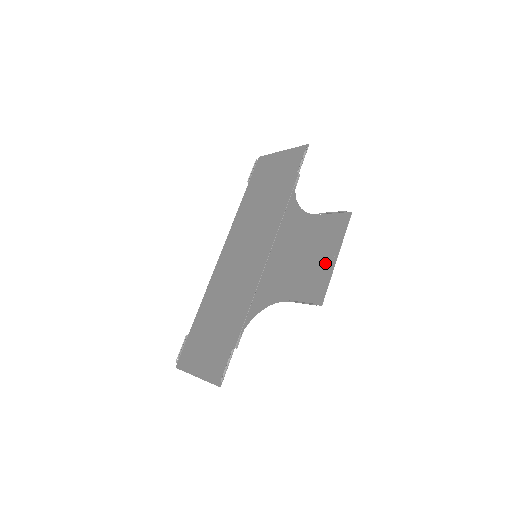
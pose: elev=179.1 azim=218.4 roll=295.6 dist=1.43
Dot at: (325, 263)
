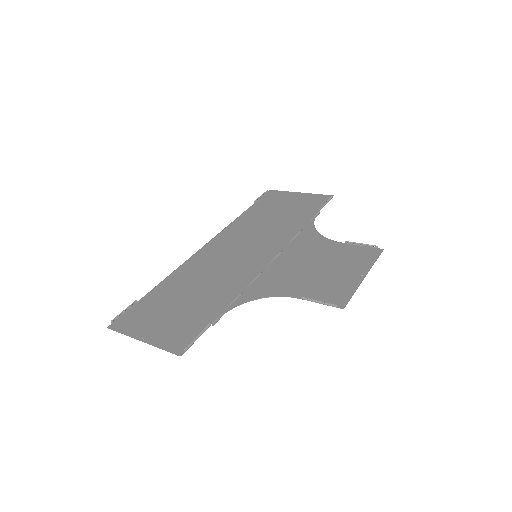
Dot at: (350, 278)
